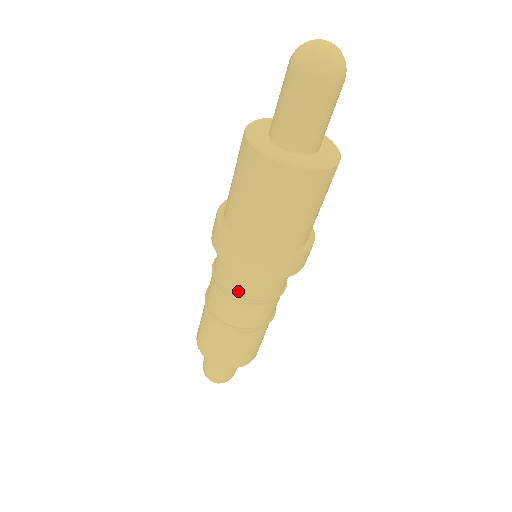
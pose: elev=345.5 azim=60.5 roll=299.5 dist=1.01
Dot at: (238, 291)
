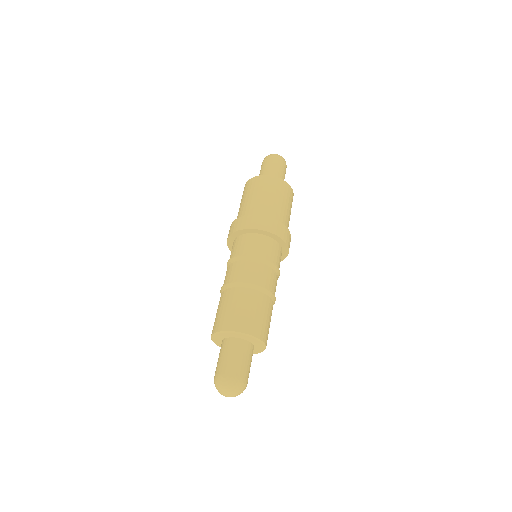
Dot at: (231, 257)
